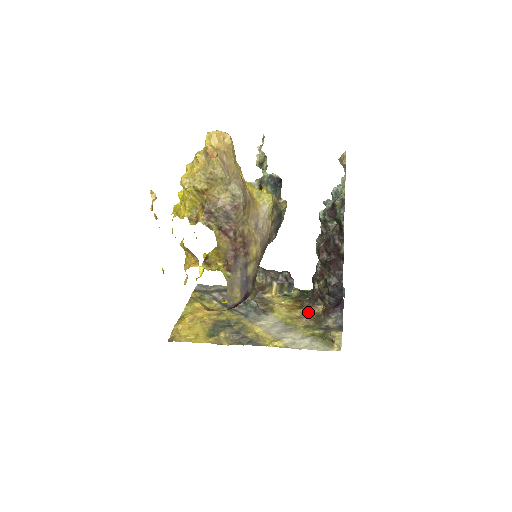
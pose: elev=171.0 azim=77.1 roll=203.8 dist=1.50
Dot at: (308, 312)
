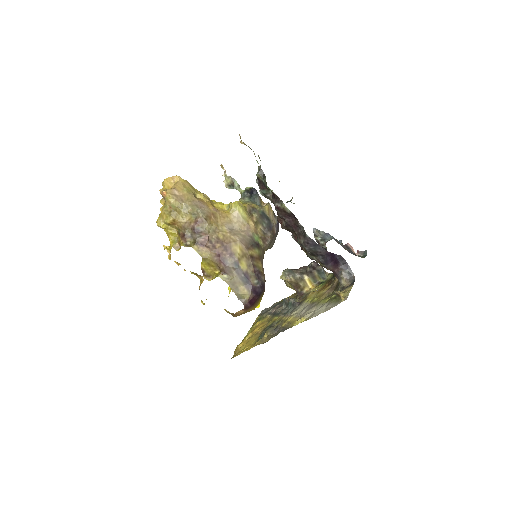
Dot at: (332, 285)
